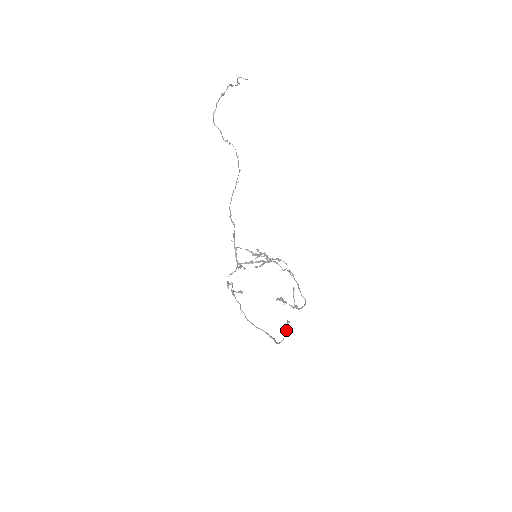
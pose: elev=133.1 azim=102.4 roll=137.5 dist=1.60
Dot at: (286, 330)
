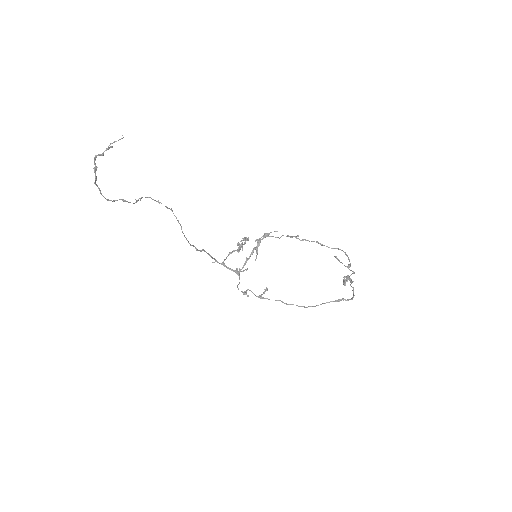
Dot at: (352, 287)
